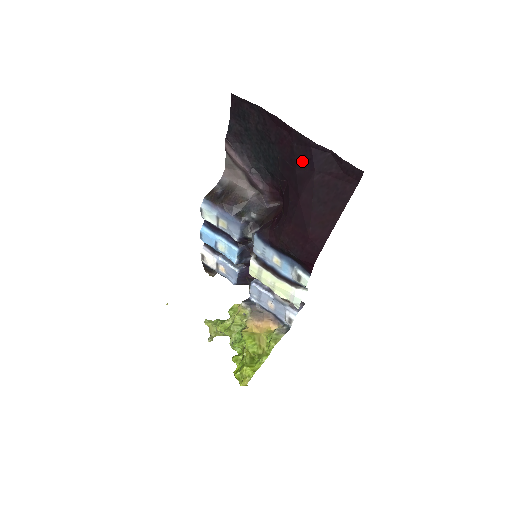
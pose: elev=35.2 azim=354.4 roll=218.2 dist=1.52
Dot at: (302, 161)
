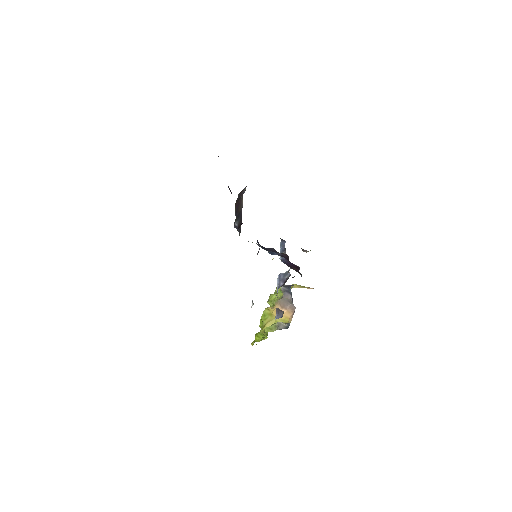
Dot at: occluded
